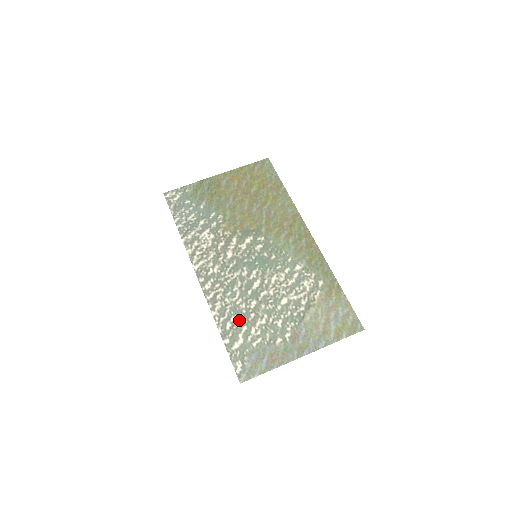
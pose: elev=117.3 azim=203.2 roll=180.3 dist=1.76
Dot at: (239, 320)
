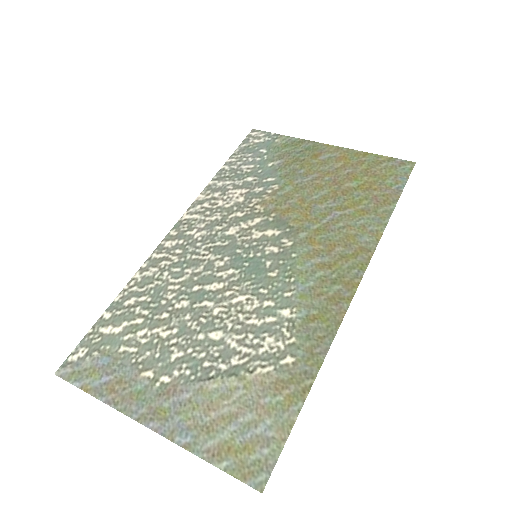
Dot at: (146, 306)
